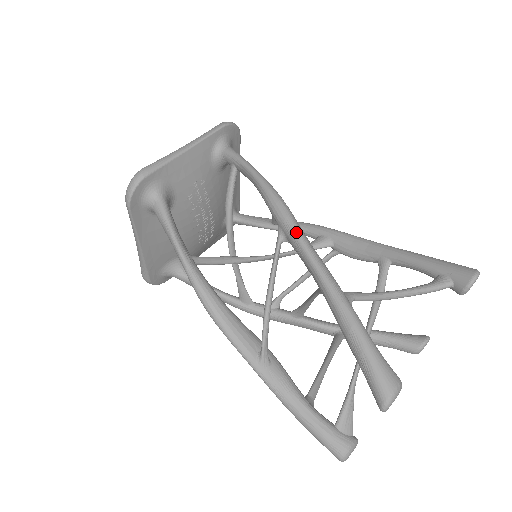
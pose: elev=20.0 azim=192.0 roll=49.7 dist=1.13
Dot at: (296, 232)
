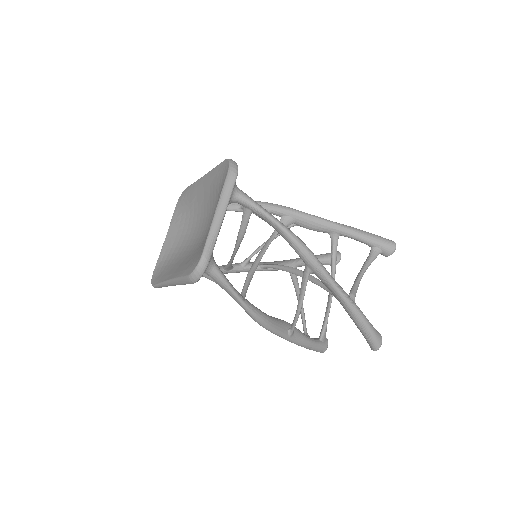
Dot at: (325, 273)
